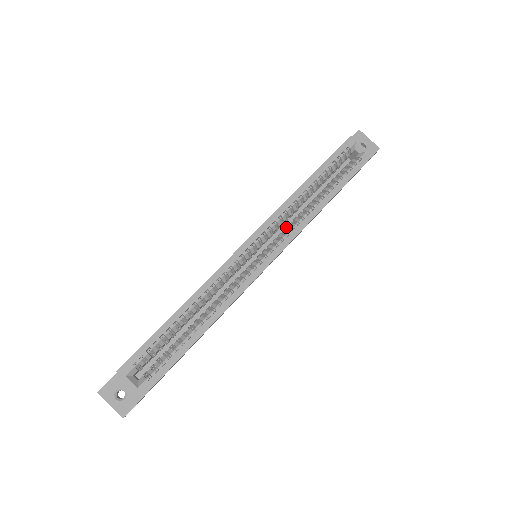
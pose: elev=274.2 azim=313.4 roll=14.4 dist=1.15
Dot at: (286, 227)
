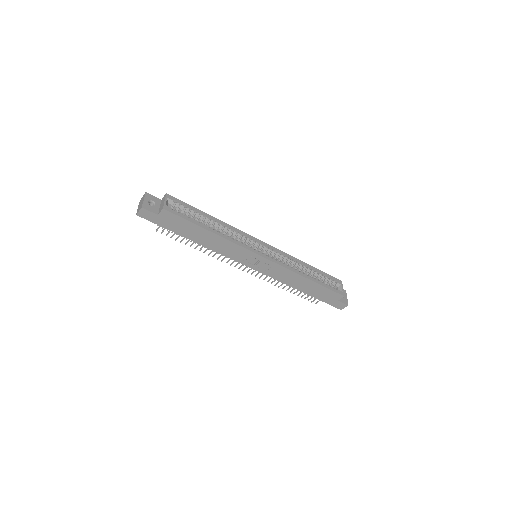
Dot at: occluded
